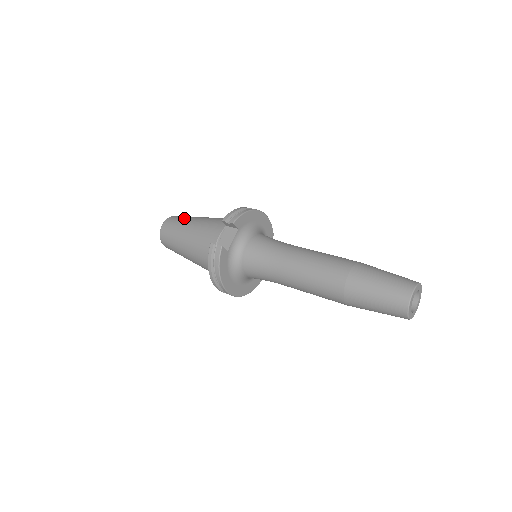
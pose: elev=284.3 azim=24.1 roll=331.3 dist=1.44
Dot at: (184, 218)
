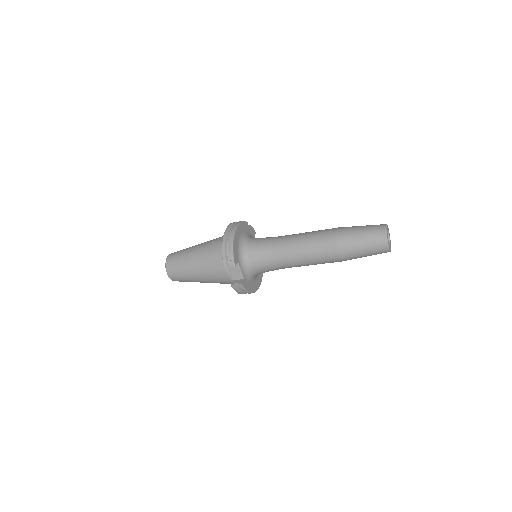
Dot at: (180, 263)
